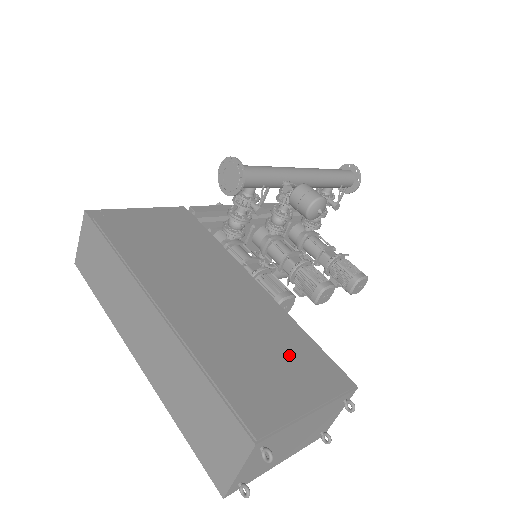
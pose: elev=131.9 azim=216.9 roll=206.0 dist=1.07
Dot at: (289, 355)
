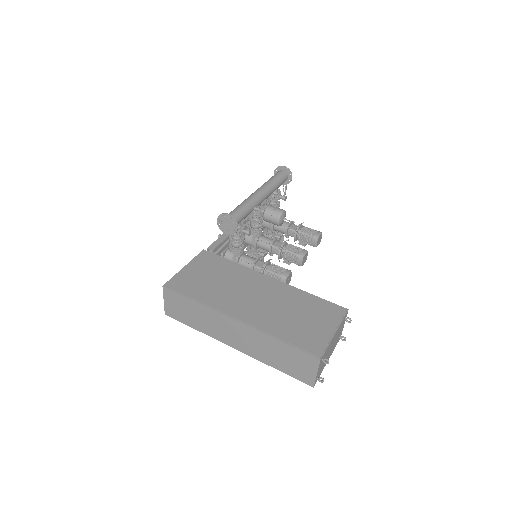
Dot at: (311, 311)
